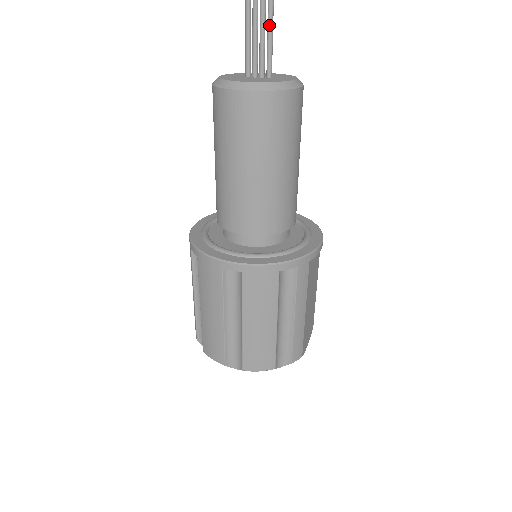
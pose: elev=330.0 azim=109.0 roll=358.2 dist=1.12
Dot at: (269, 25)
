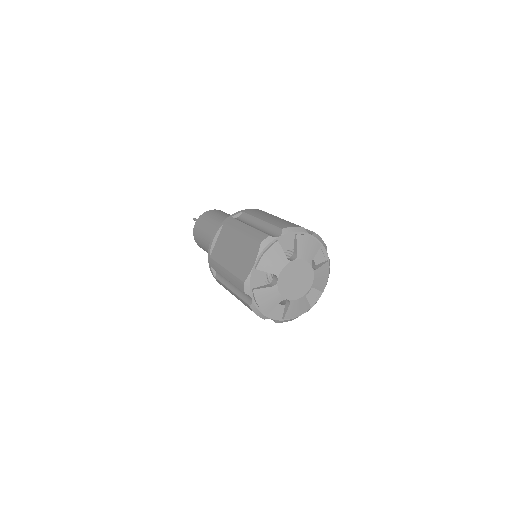
Dot at: occluded
